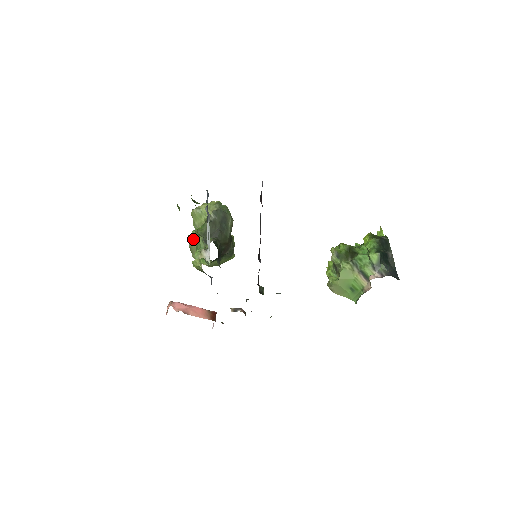
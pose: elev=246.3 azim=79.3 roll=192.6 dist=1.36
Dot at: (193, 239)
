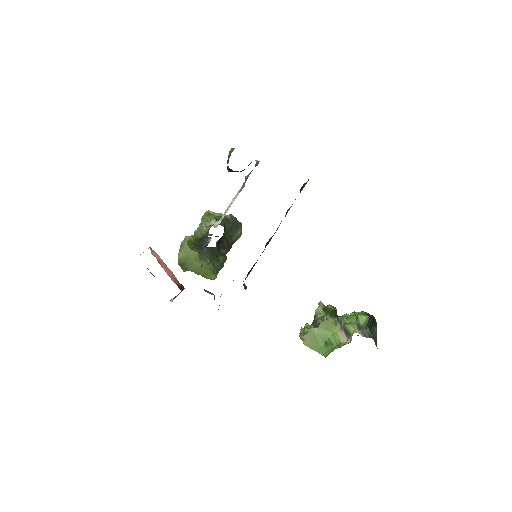
Dot at: occluded
